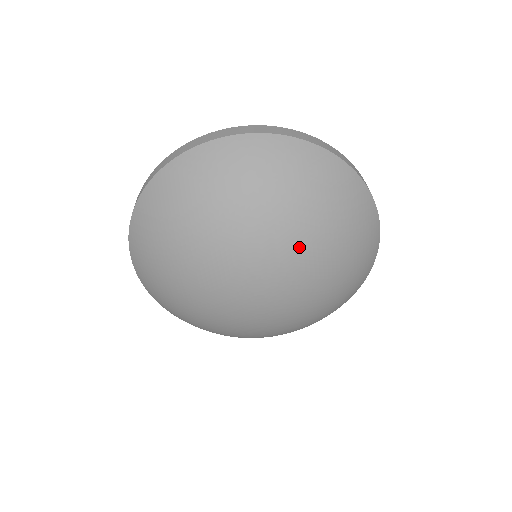
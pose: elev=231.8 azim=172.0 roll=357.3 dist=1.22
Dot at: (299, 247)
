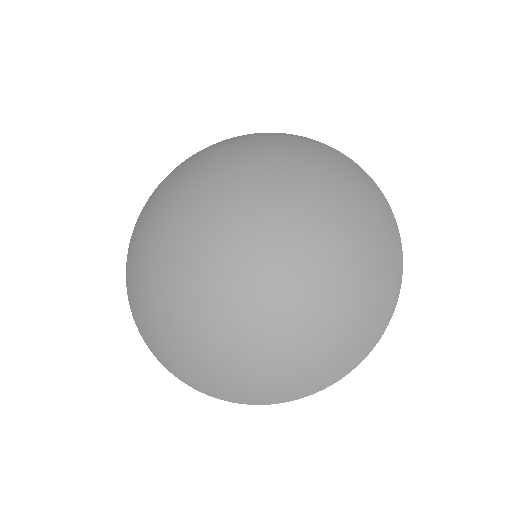
Dot at: (284, 186)
